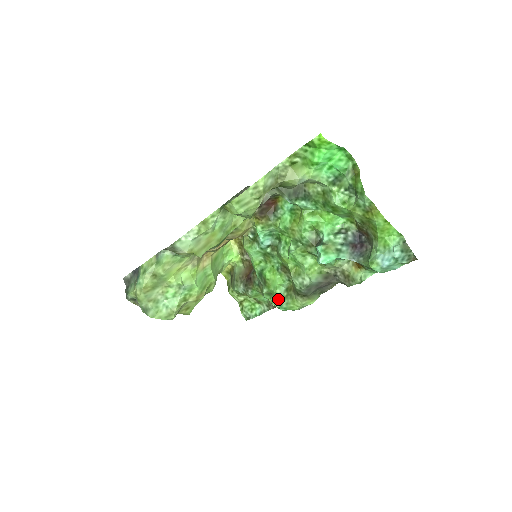
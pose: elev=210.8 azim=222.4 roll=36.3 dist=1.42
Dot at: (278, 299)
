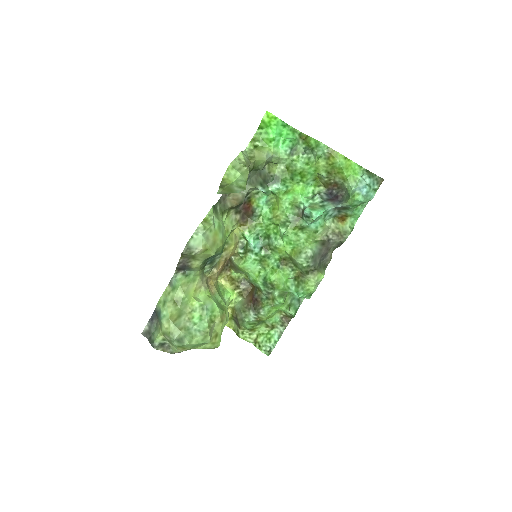
Dot at: (292, 289)
